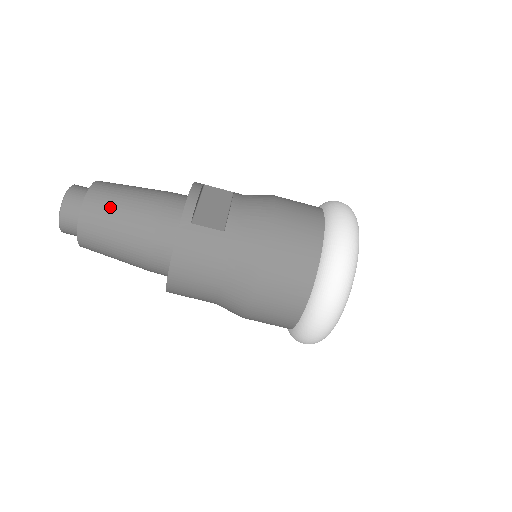
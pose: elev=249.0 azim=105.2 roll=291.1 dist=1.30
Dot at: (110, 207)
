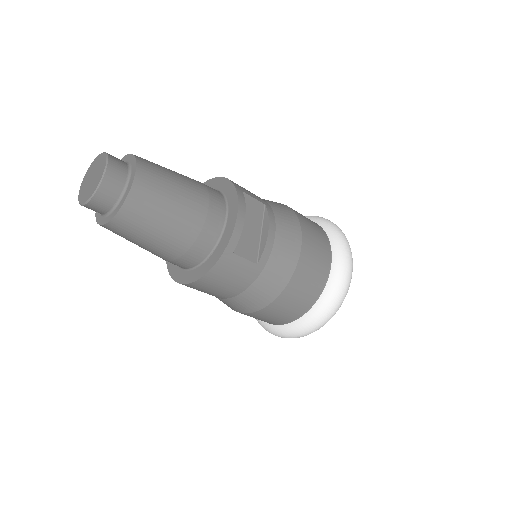
Dot at: (154, 211)
